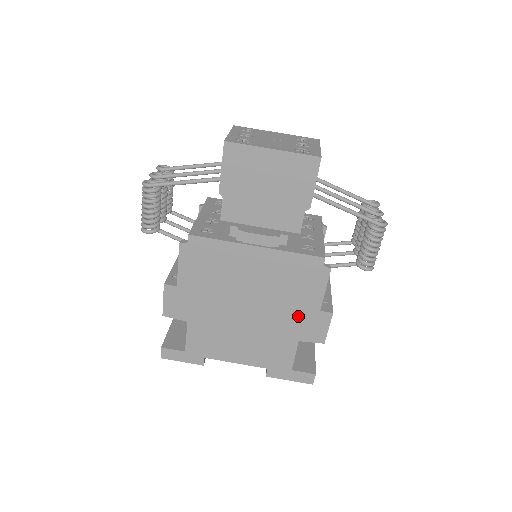
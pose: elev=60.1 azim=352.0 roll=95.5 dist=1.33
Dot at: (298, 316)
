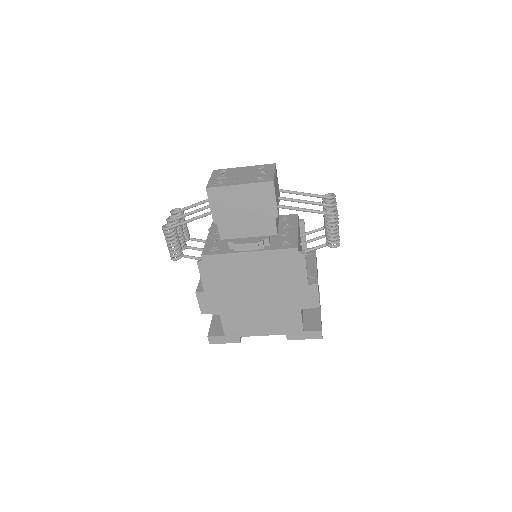
Dot at: (294, 292)
